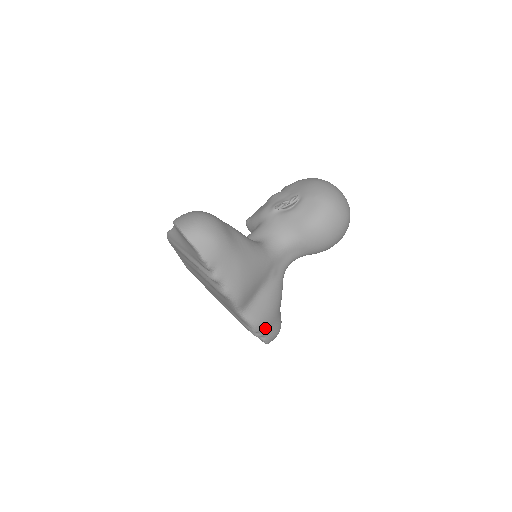
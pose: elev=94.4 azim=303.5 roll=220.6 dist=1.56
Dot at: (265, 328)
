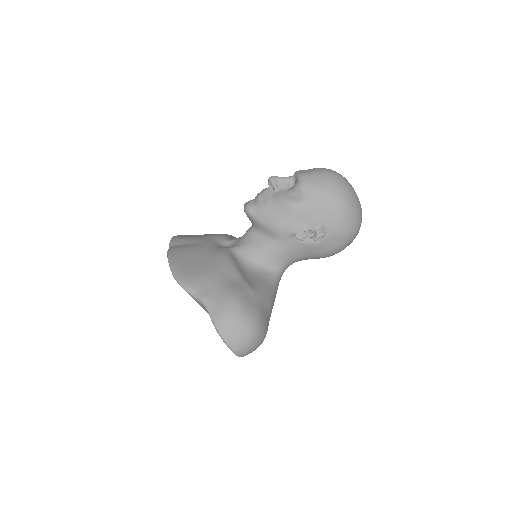
Dot at: occluded
